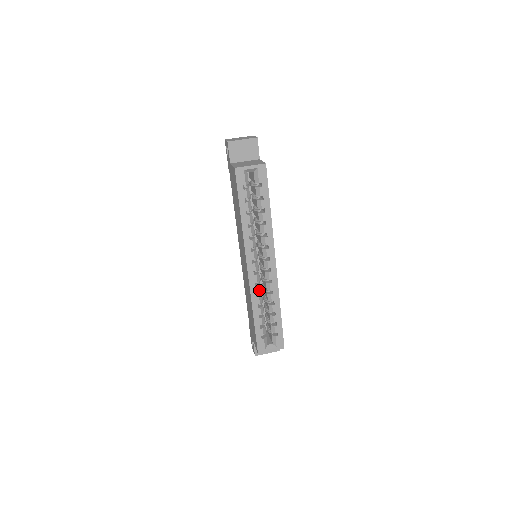
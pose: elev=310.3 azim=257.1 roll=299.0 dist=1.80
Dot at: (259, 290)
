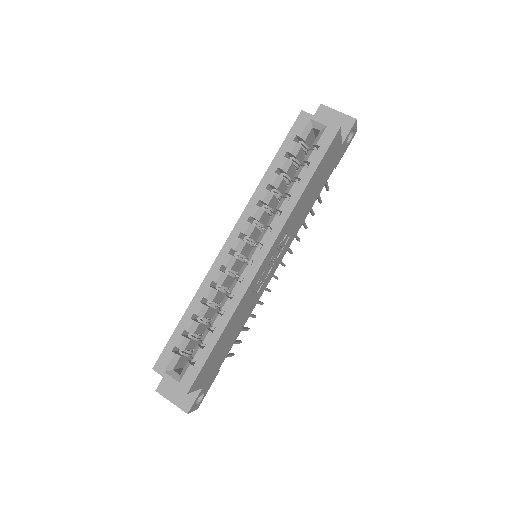
Dot at: (220, 280)
